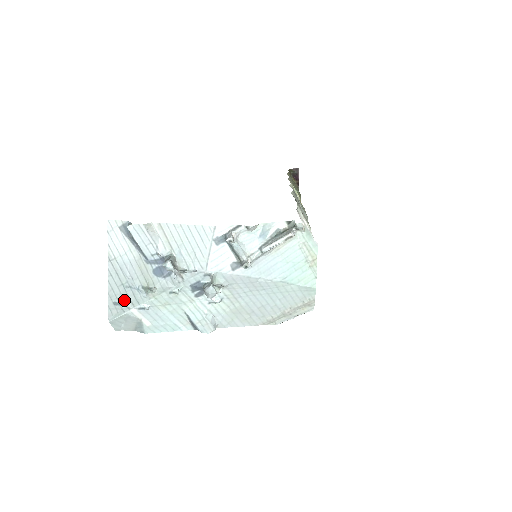
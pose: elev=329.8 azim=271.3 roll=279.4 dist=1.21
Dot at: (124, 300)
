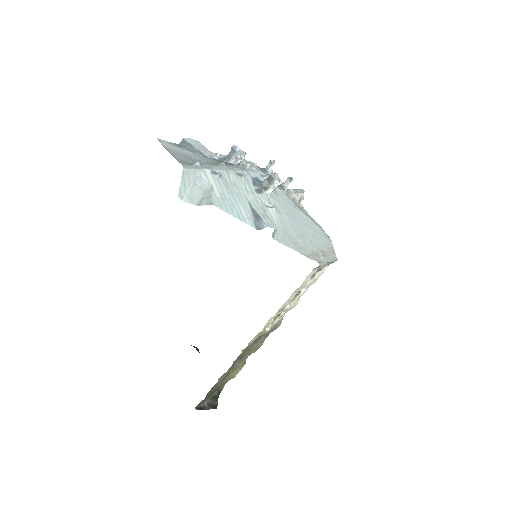
Dot at: (195, 163)
